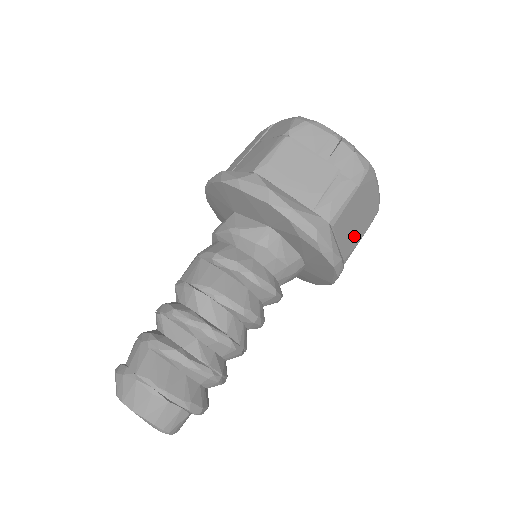
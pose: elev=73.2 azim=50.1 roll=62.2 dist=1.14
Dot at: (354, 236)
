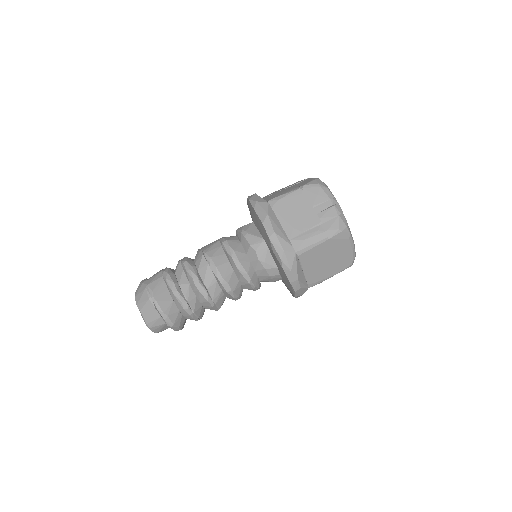
Dot at: (321, 272)
